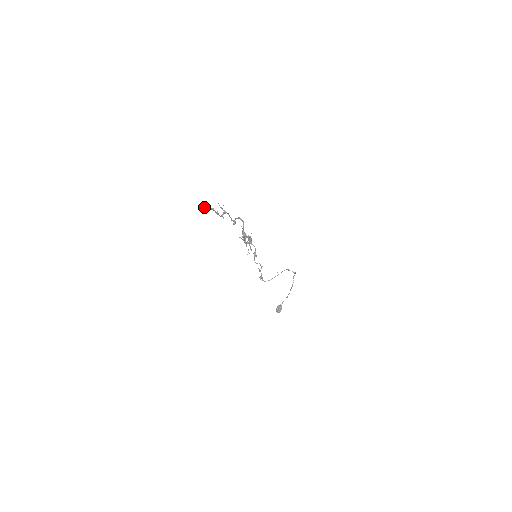
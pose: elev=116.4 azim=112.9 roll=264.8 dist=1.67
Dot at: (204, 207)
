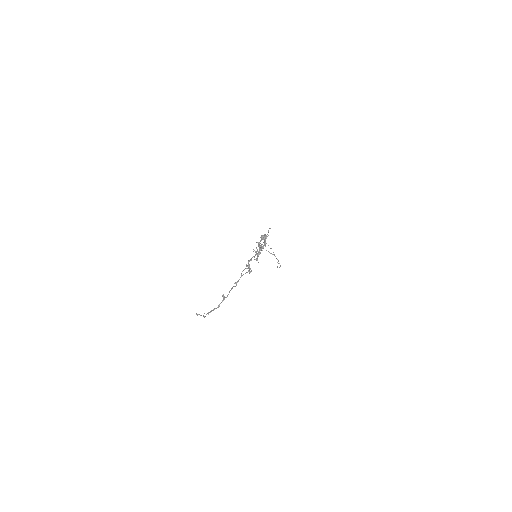
Dot at: occluded
